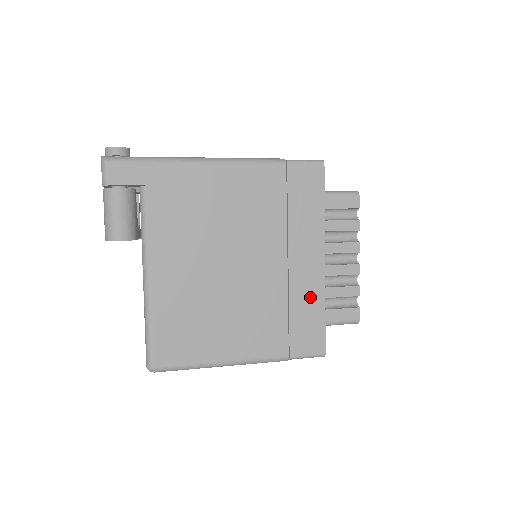
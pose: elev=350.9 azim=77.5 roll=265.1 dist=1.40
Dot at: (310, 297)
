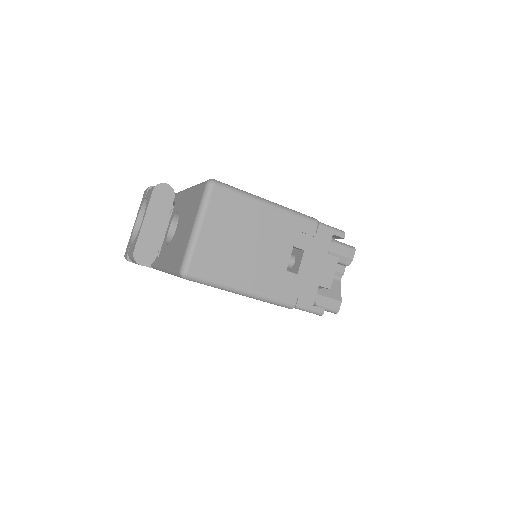
Dot at: occluded
